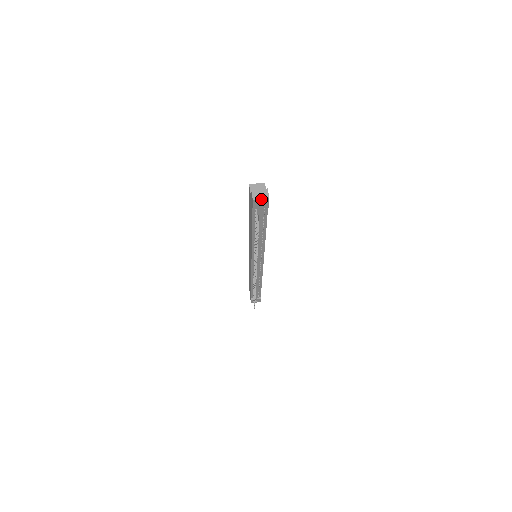
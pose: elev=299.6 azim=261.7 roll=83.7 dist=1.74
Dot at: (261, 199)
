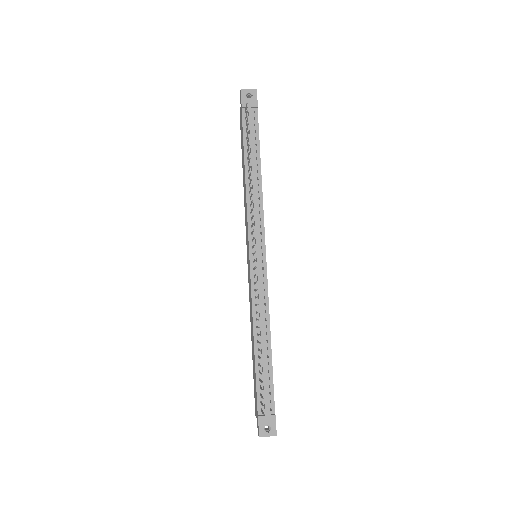
Dot at: (249, 90)
